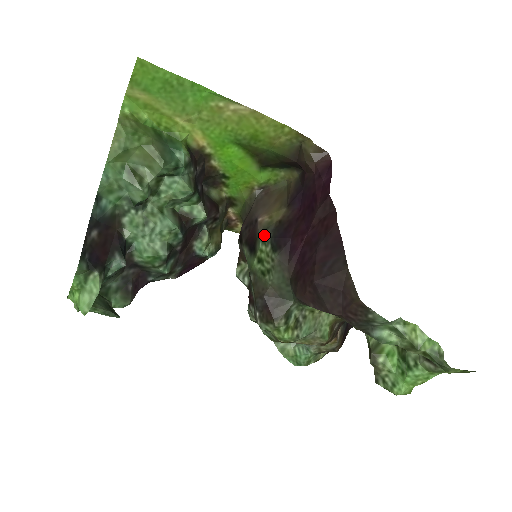
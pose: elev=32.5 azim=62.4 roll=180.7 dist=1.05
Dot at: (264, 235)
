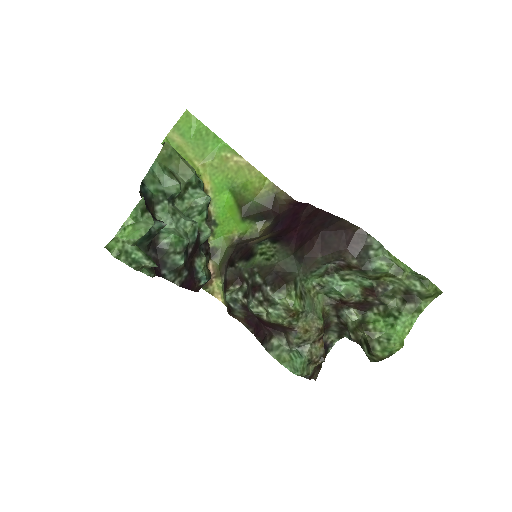
Dot at: (260, 242)
